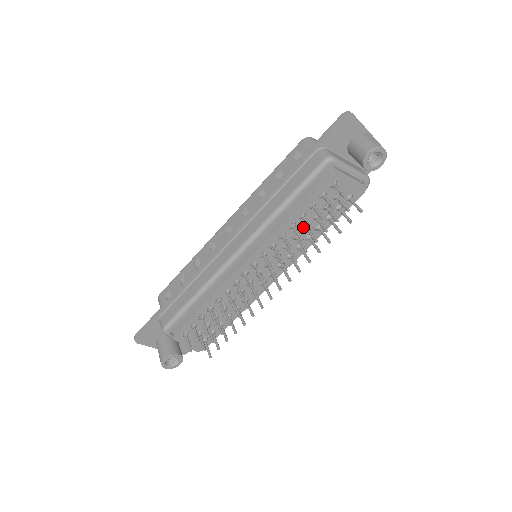
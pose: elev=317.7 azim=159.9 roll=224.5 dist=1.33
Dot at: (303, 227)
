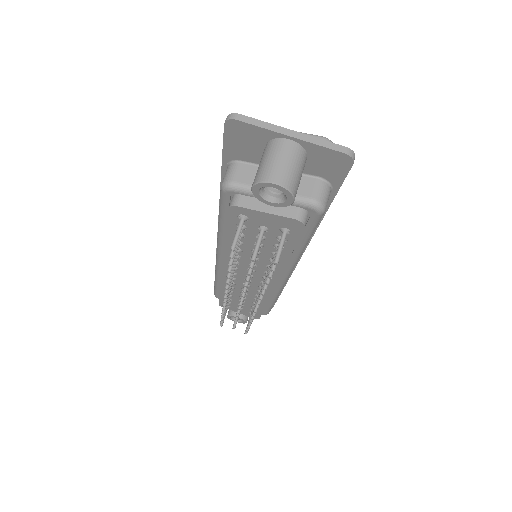
Dot at: occluded
